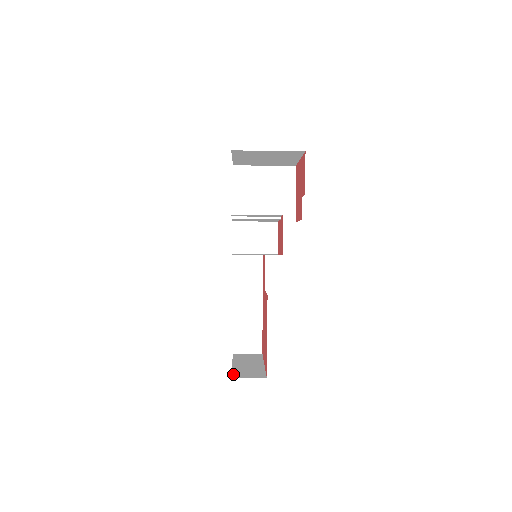
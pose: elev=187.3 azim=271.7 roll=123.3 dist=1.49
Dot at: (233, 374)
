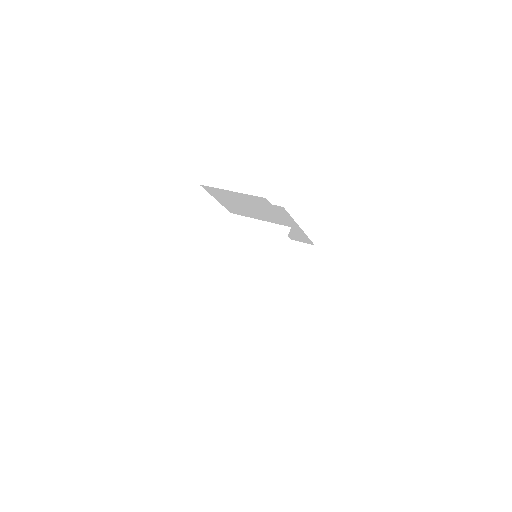
Dot at: (270, 300)
